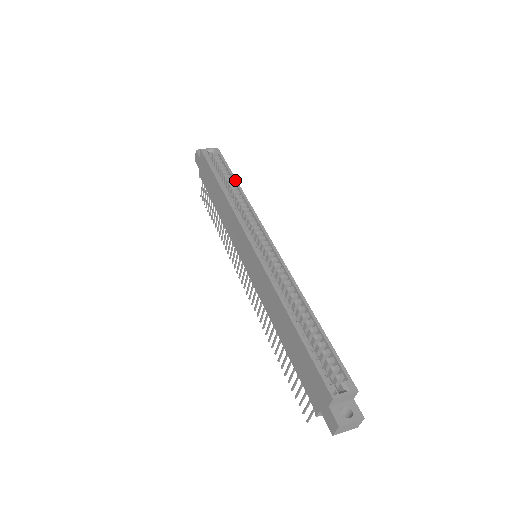
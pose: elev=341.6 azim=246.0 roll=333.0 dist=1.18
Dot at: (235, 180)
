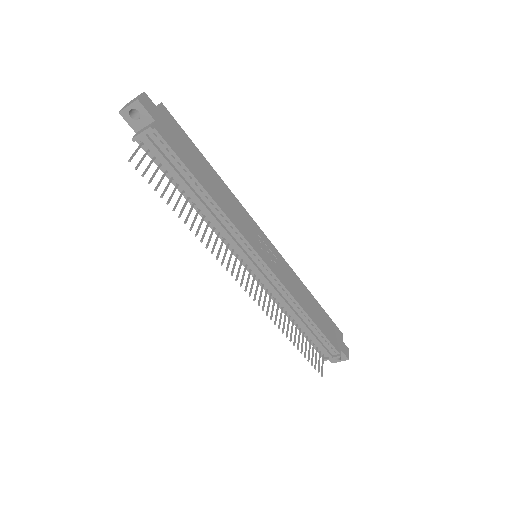
Dot at: (315, 301)
